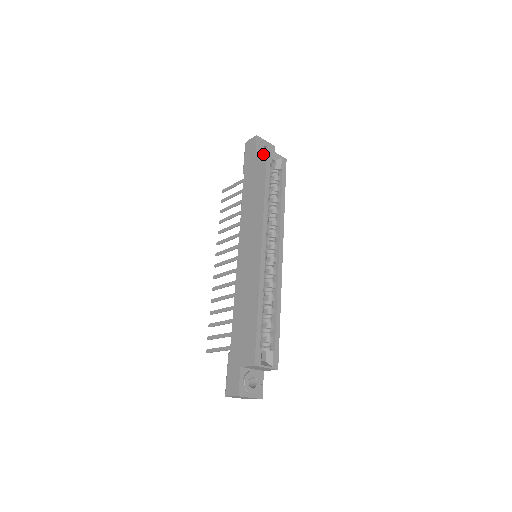
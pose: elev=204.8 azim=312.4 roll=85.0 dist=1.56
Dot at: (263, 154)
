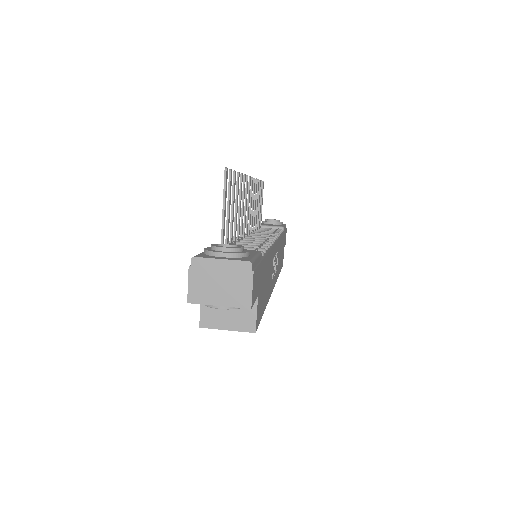
Dot at: occluded
